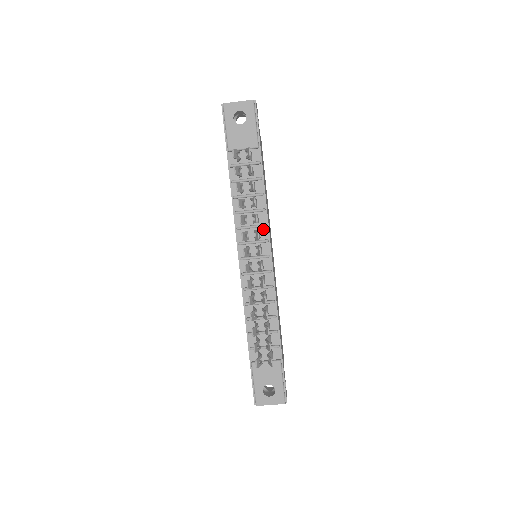
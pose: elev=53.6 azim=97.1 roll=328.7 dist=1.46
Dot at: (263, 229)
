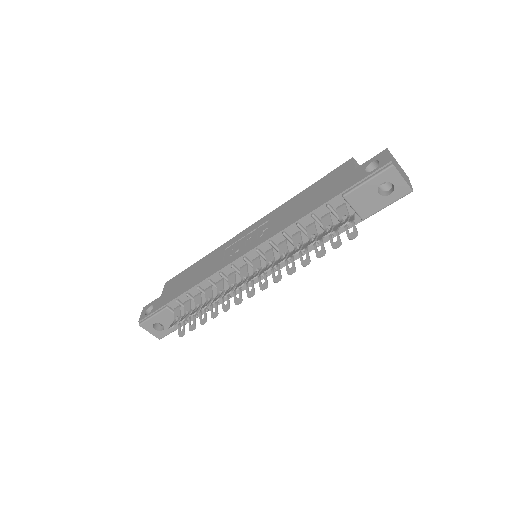
Dot at: occluded
